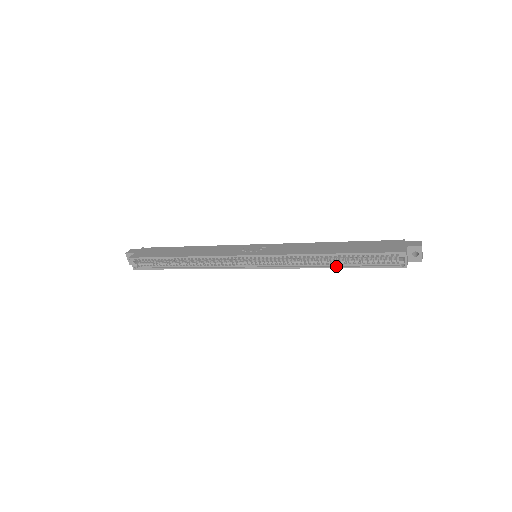
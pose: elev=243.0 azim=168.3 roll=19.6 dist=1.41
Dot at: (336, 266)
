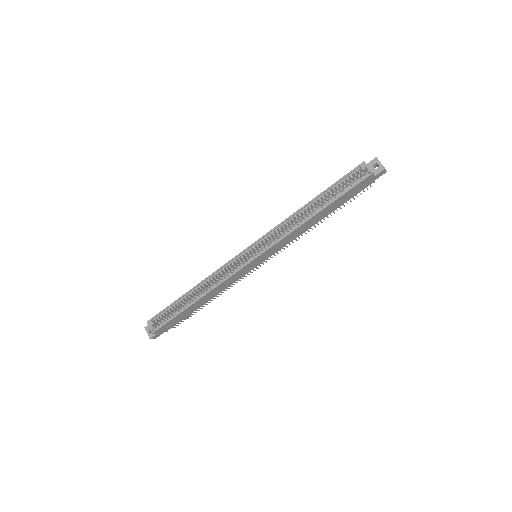
Dot at: (319, 210)
